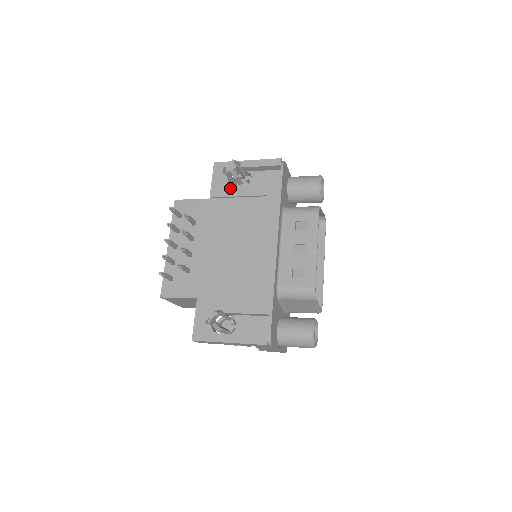
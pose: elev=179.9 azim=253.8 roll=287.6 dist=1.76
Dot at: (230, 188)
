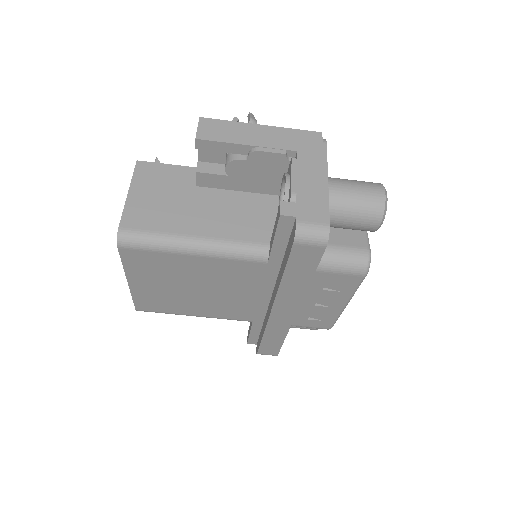
Dot at: occluded
